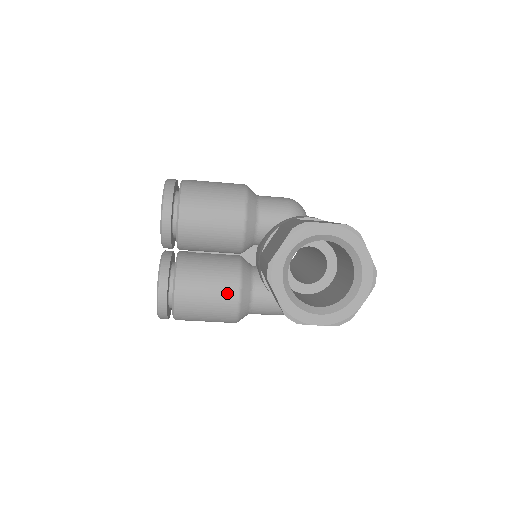
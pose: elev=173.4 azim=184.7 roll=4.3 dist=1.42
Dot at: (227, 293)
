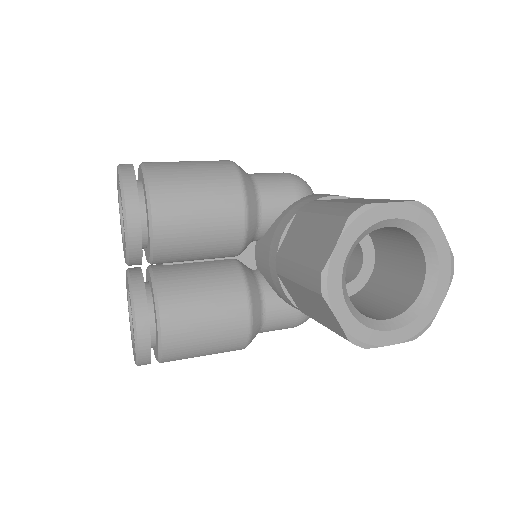
Dot at: (234, 315)
